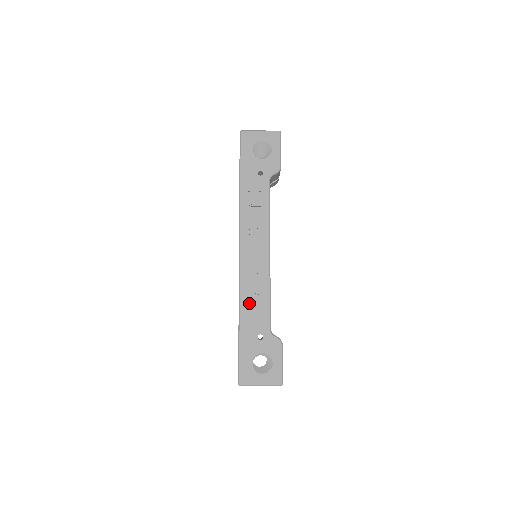
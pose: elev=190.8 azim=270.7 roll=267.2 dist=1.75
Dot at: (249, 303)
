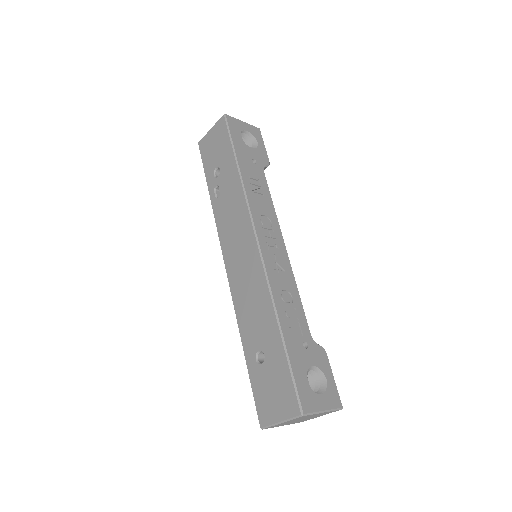
Dot at: (283, 301)
